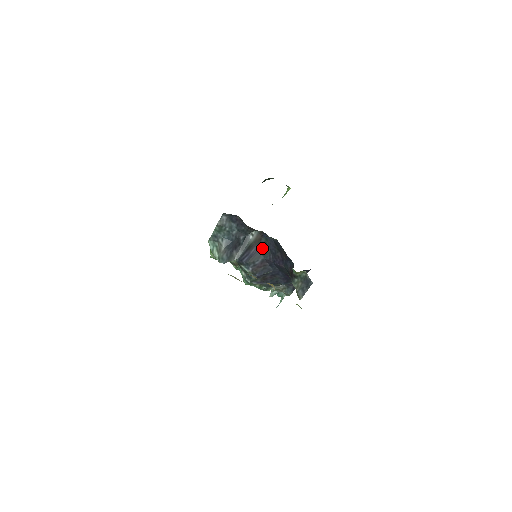
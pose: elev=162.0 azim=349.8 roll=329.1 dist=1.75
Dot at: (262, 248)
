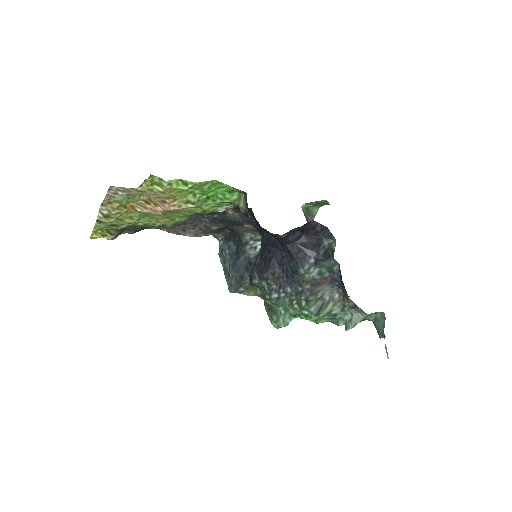
Dot at: (261, 245)
